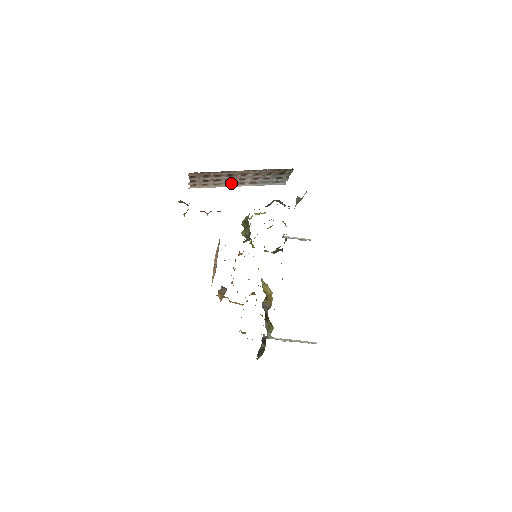
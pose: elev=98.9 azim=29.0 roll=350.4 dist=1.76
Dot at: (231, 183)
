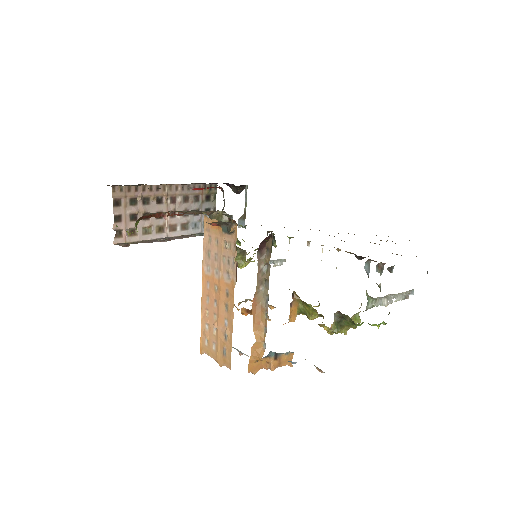
Dot at: (162, 227)
